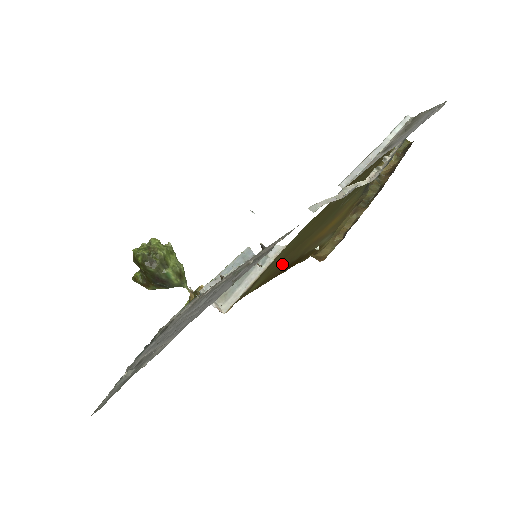
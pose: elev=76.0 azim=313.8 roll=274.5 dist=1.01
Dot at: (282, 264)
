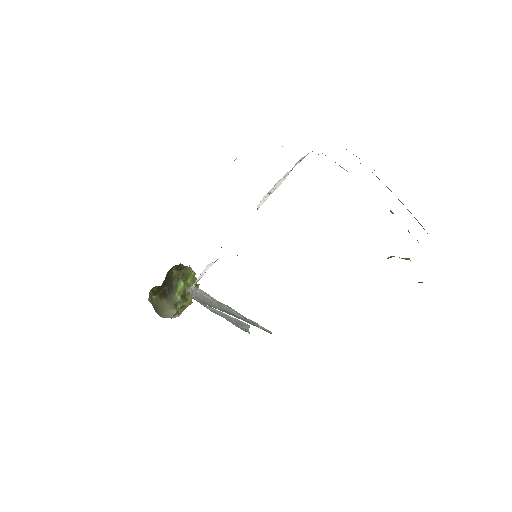
Dot at: occluded
